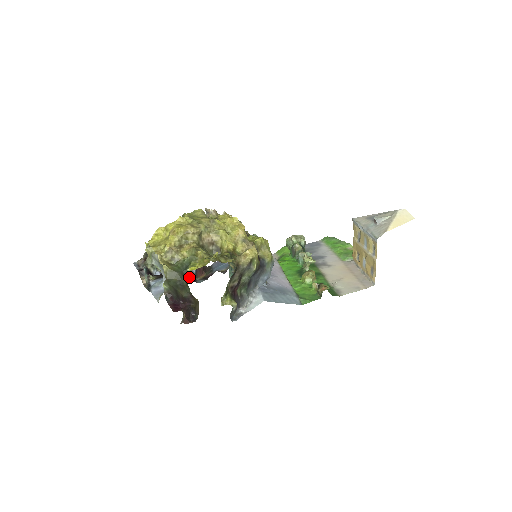
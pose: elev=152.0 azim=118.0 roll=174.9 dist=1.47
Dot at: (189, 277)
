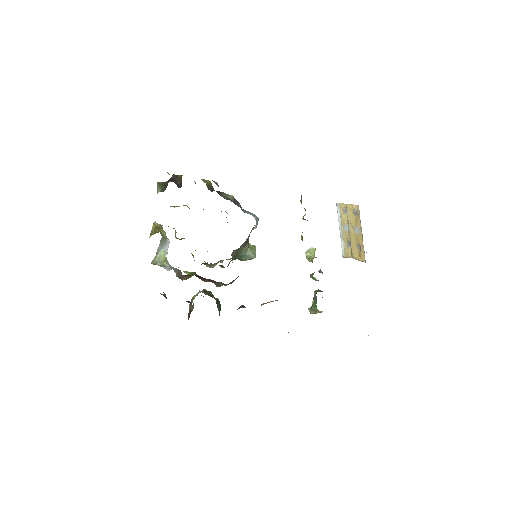
Dot at: occluded
